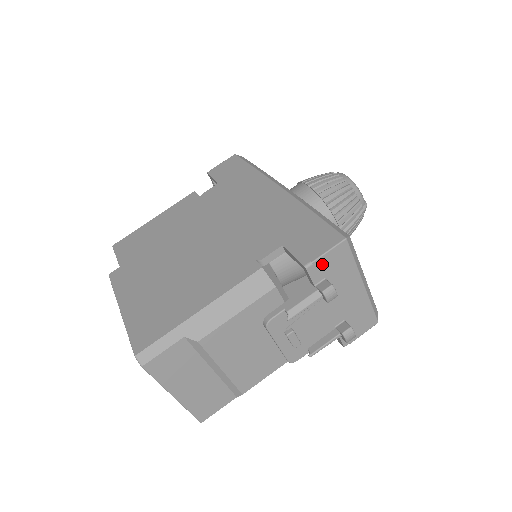
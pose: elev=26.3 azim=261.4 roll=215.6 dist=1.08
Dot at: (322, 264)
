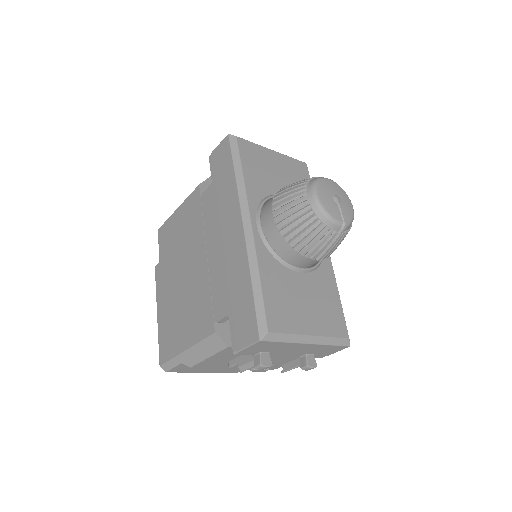
Dot at: (249, 350)
